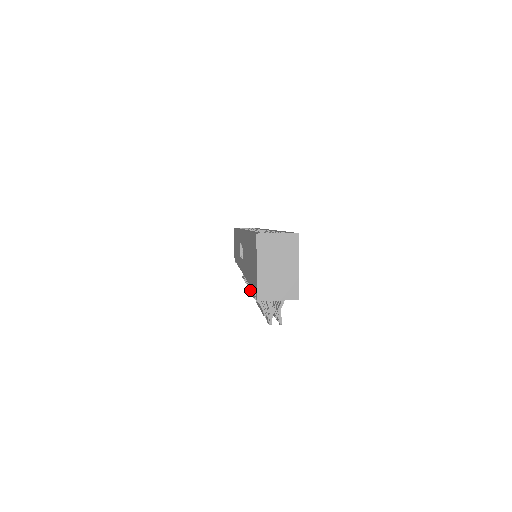
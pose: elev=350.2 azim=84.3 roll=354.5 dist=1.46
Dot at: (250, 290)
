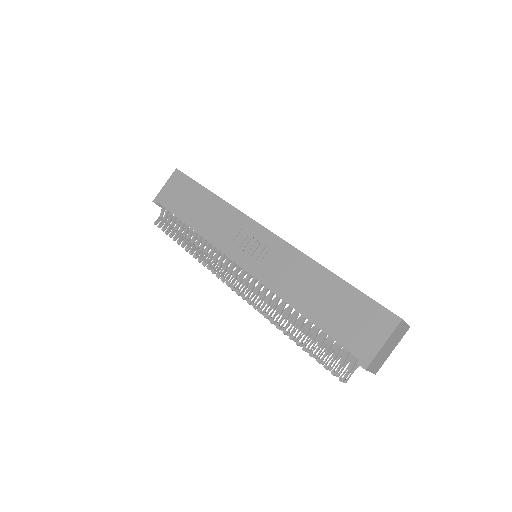
Dot at: (219, 277)
